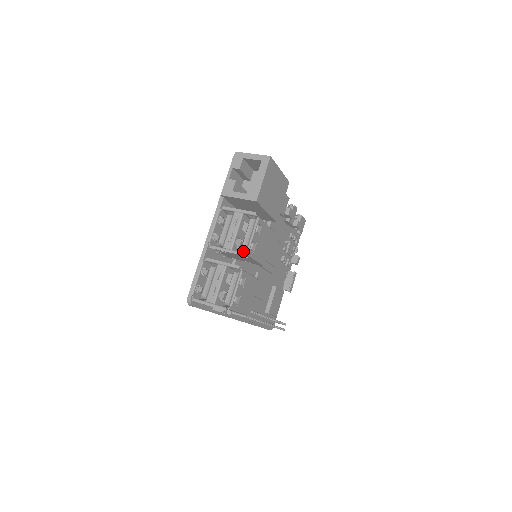
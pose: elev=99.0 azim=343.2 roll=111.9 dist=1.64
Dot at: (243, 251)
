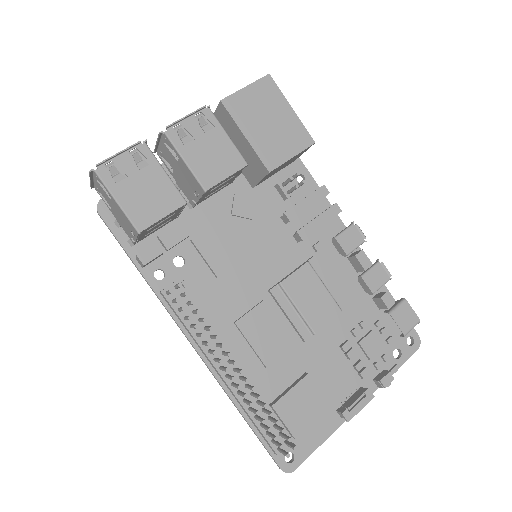
Dot at: occluded
